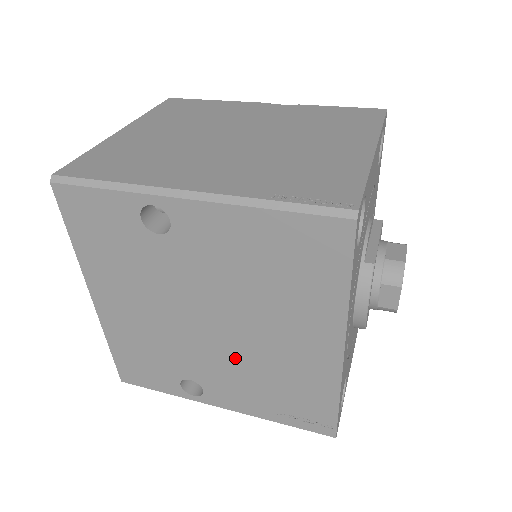
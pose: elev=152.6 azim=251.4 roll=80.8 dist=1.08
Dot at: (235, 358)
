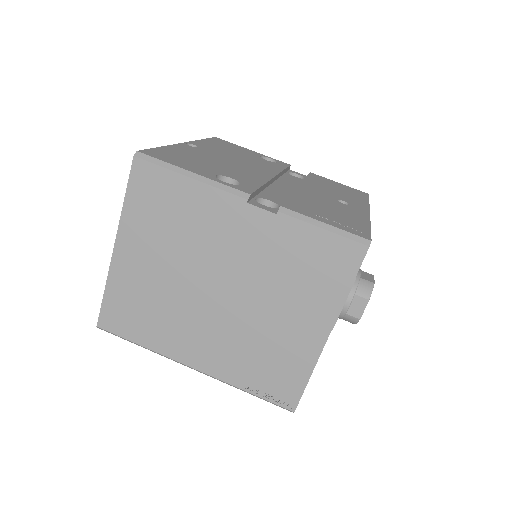
Dot at: occluded
